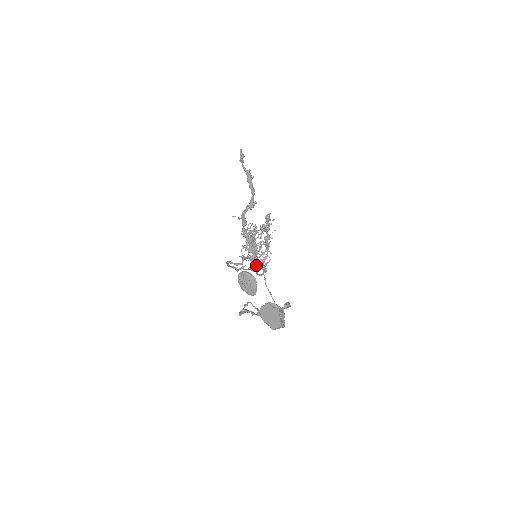
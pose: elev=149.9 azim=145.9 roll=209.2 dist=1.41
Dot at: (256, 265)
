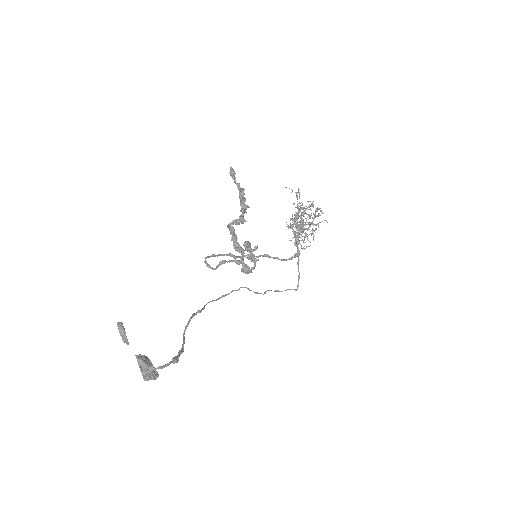
Dot at: (242, 269)
